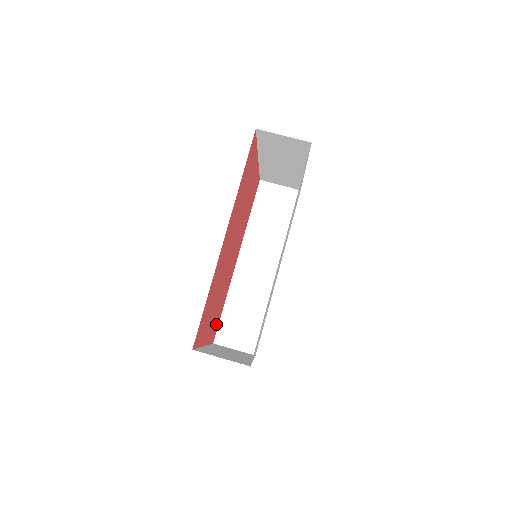
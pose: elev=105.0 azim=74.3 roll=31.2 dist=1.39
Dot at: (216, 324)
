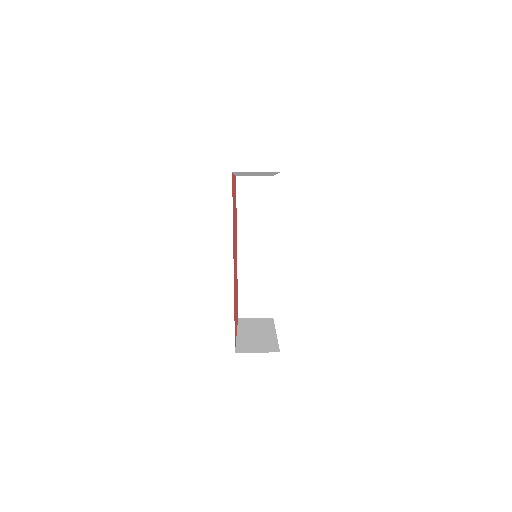
Dot at: (237, 307)
